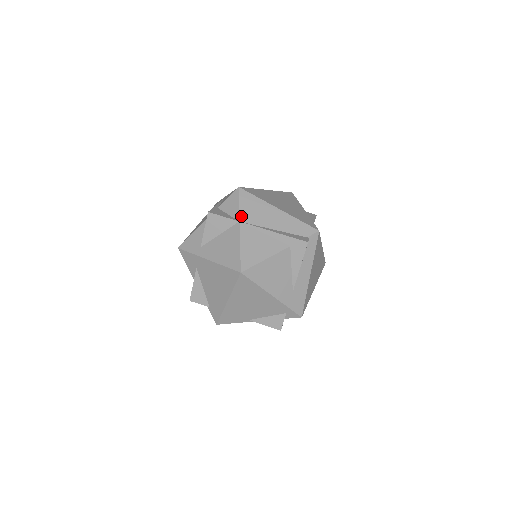
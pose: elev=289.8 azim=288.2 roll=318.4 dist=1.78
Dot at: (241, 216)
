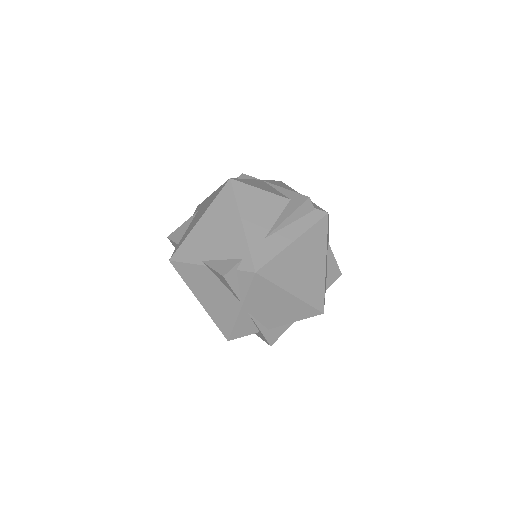
Dot at: (266, 180)
